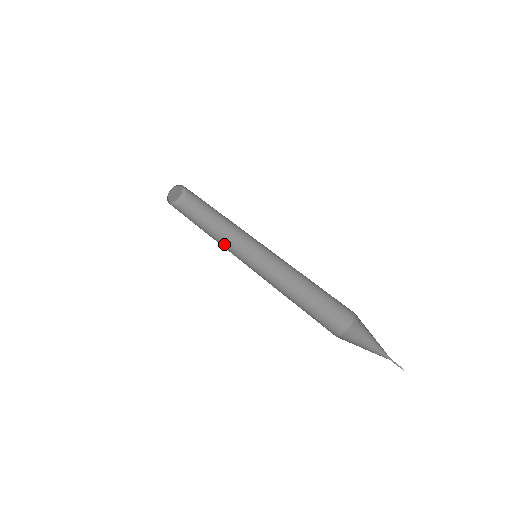
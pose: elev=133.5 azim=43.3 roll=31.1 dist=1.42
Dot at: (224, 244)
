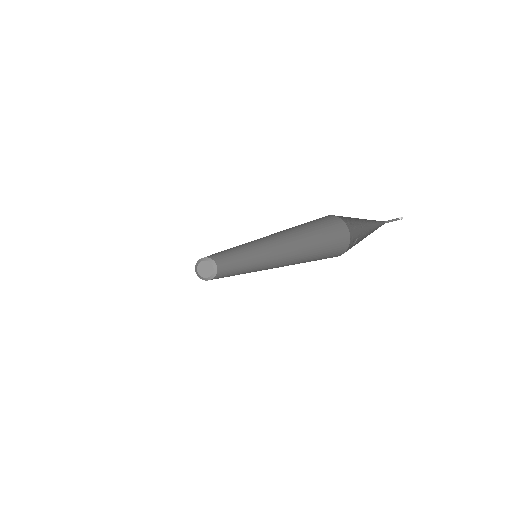
Dot at: occluded
